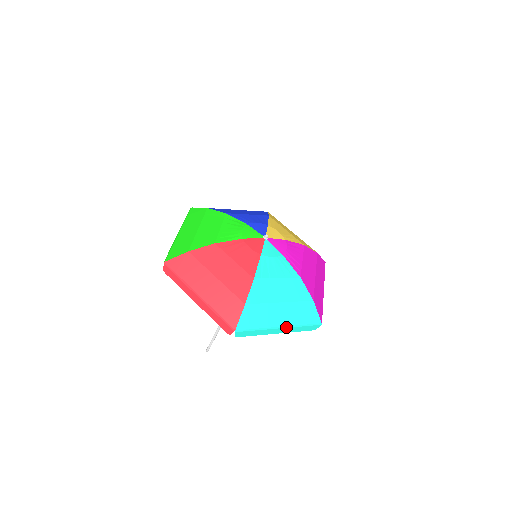
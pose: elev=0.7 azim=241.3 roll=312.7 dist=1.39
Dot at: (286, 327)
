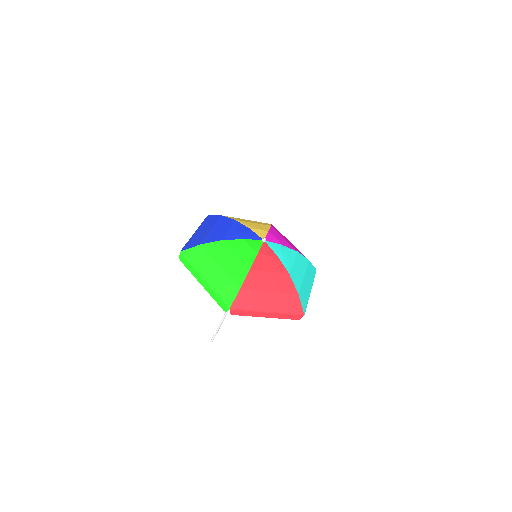
Dot at: (311, 288)
